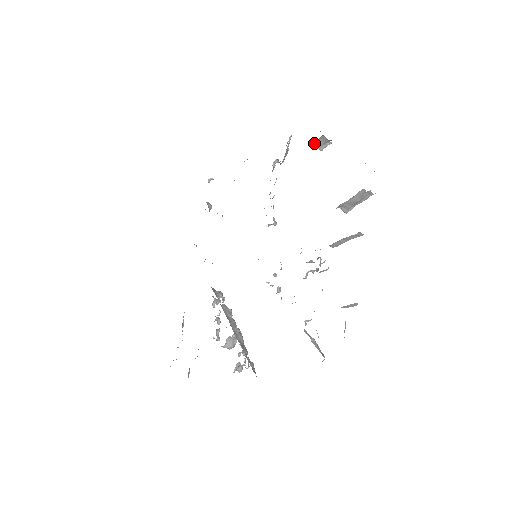
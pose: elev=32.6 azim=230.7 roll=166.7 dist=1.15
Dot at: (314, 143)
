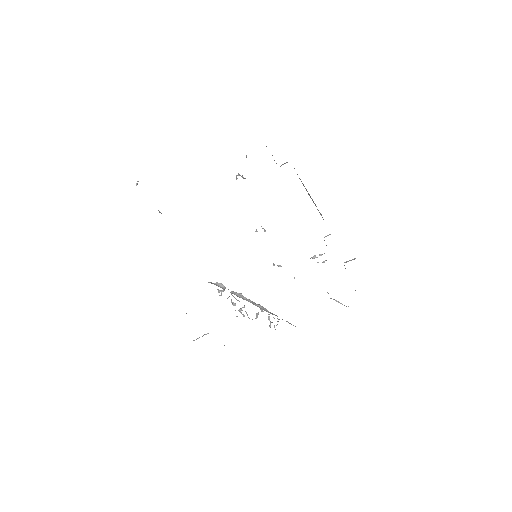
Dot at: occluded
